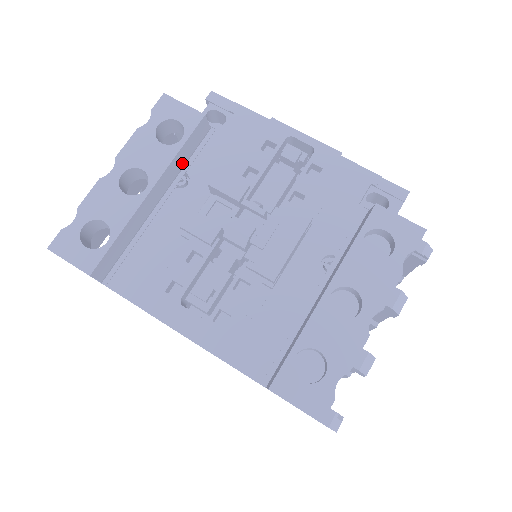
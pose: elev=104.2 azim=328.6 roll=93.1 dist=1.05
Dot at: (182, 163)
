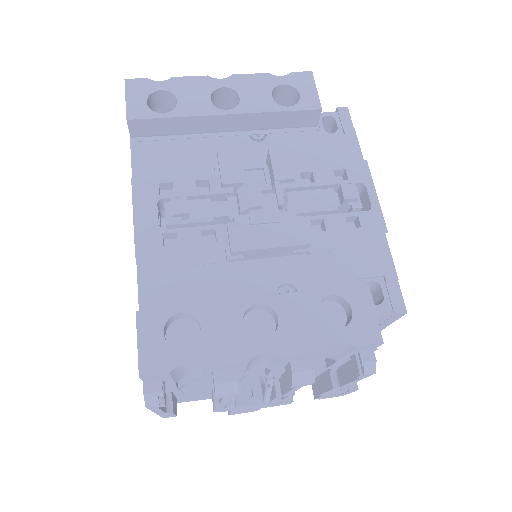
Dot at: (271, 125)
